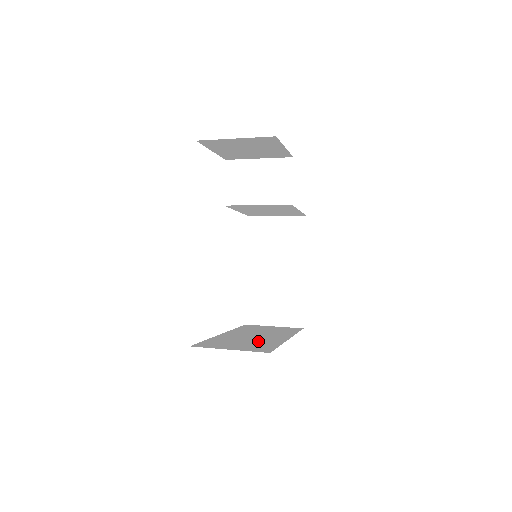
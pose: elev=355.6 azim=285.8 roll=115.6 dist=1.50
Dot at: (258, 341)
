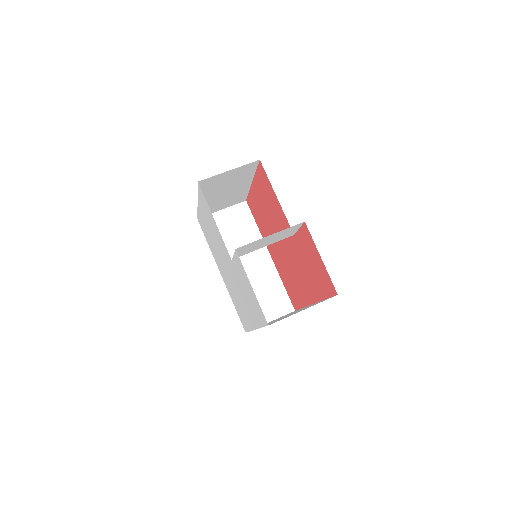
Dot at: (263, 283)
